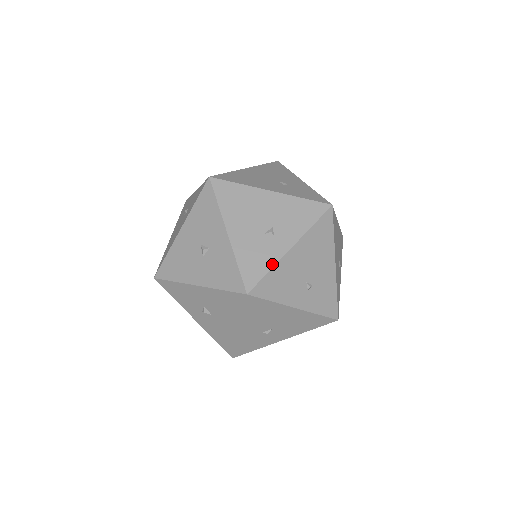
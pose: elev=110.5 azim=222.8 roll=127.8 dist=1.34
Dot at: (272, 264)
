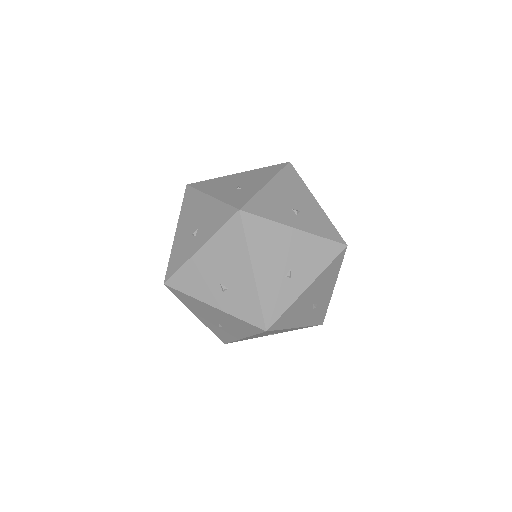
Dot at: (184, 262)
